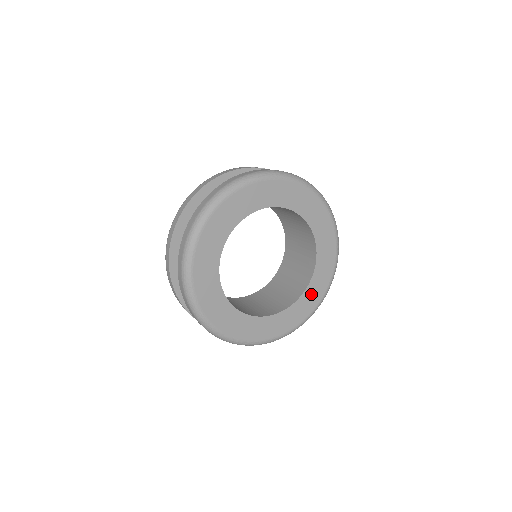
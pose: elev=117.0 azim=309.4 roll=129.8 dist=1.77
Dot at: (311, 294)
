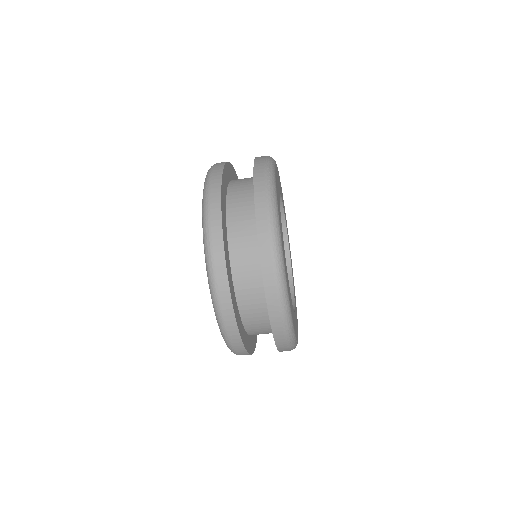
Dot at: (295, 304)
